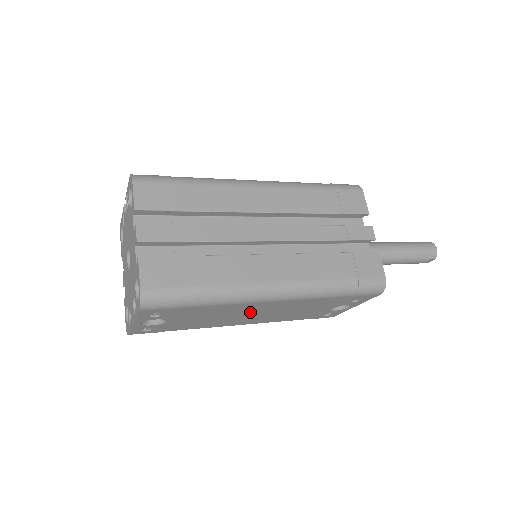
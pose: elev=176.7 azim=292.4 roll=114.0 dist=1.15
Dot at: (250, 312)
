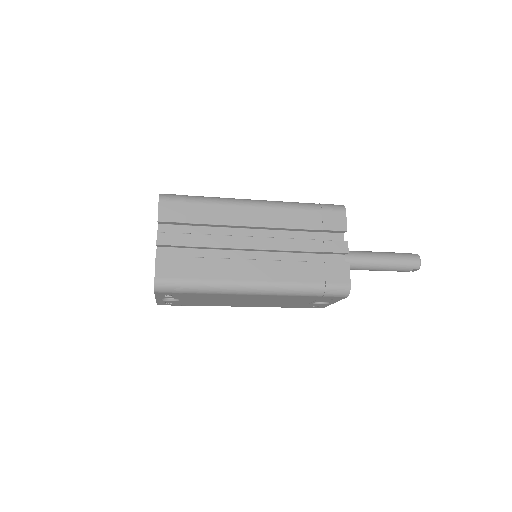
Dot at: (242, 299)
